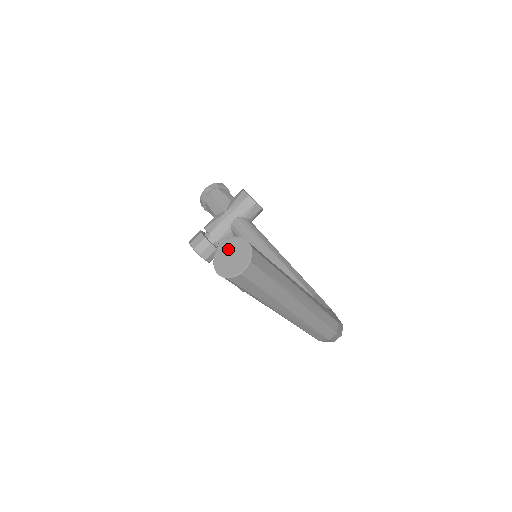
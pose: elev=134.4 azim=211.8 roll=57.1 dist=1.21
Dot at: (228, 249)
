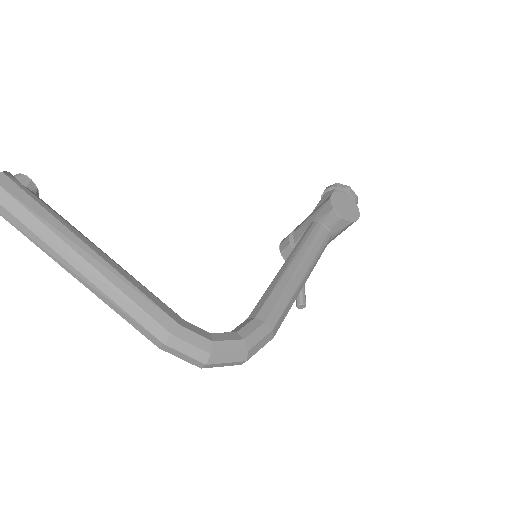
Dot at: occluded
